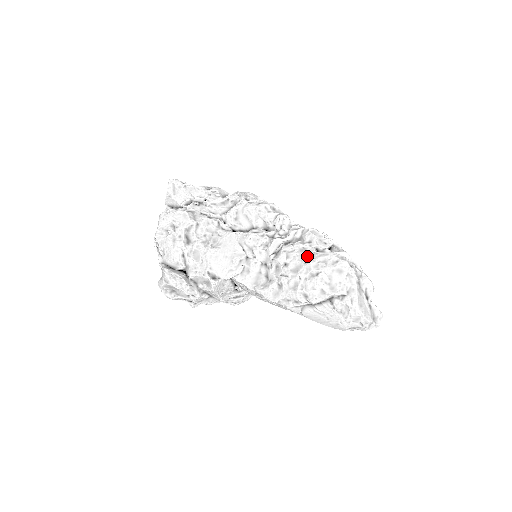
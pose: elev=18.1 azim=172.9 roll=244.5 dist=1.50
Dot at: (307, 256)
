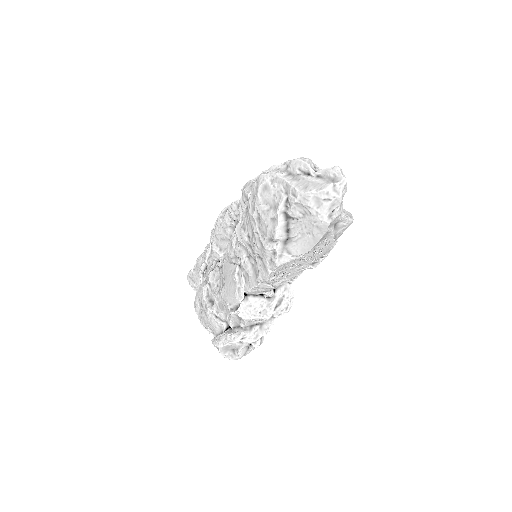
Dot at: occluded
